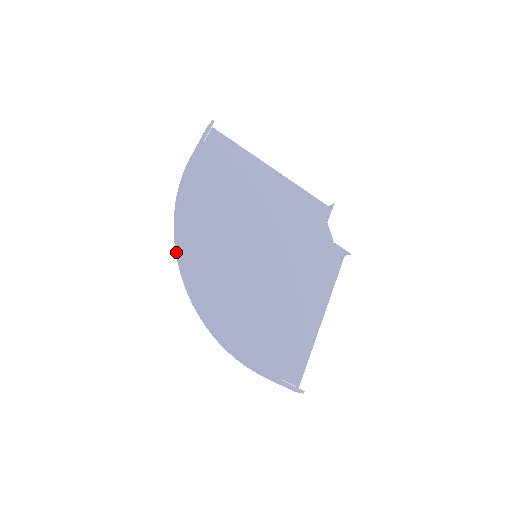
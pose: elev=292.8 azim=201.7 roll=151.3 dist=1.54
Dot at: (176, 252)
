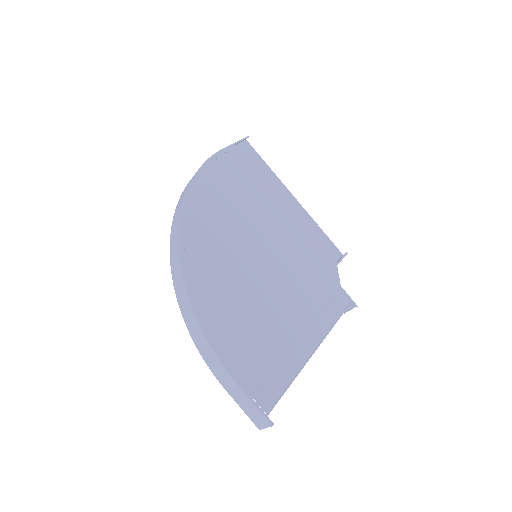
Dot at: (174, 217)
